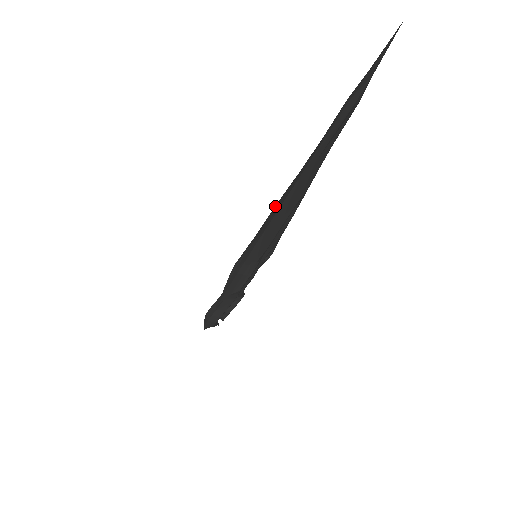
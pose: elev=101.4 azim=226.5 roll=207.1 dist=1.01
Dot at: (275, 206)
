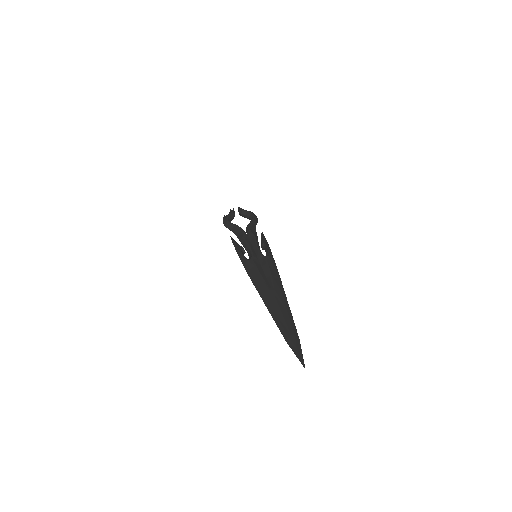
Dot at: (264, 283)
